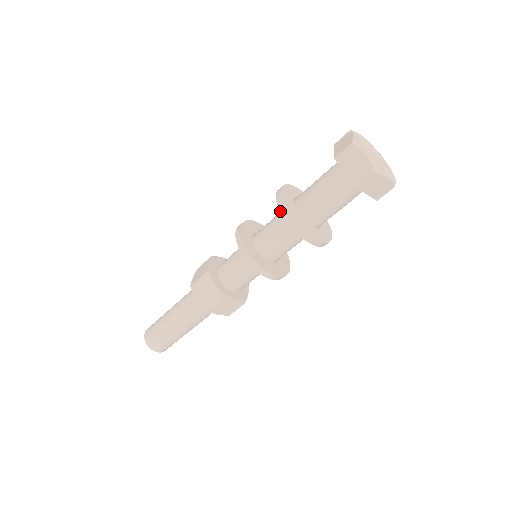
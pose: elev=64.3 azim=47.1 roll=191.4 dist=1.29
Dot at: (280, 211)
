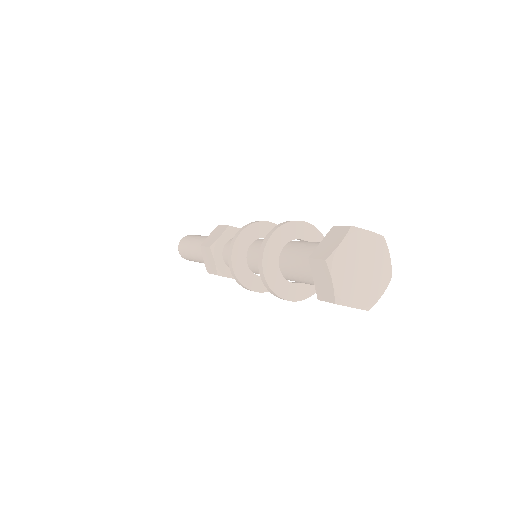
Dot at: (258, 260)
